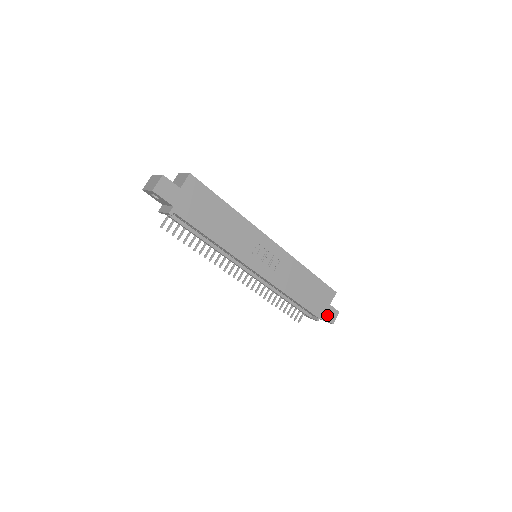
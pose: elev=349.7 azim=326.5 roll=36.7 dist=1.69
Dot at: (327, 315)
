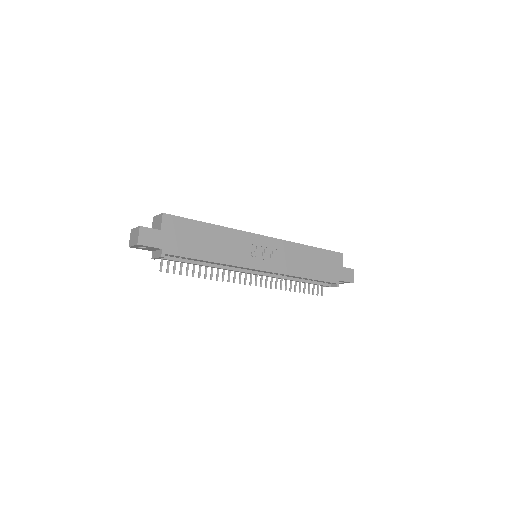
Dot at: (344, 277)
